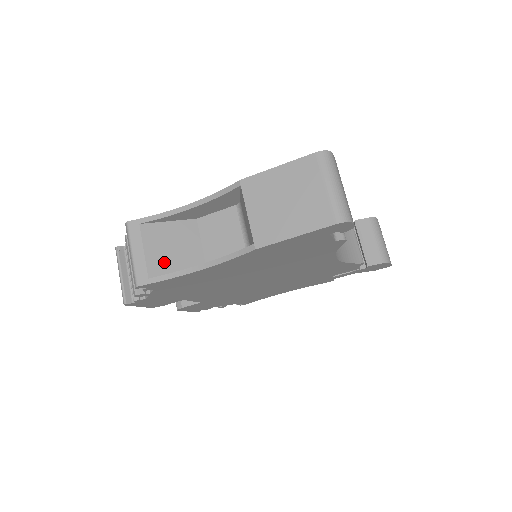
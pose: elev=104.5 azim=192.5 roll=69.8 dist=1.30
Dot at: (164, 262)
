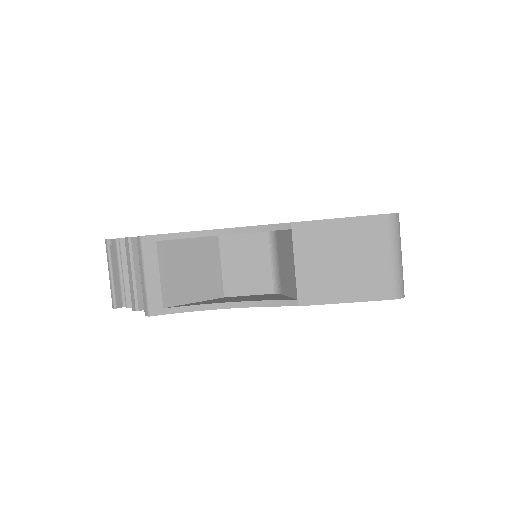
Dot at: (181, 288)
